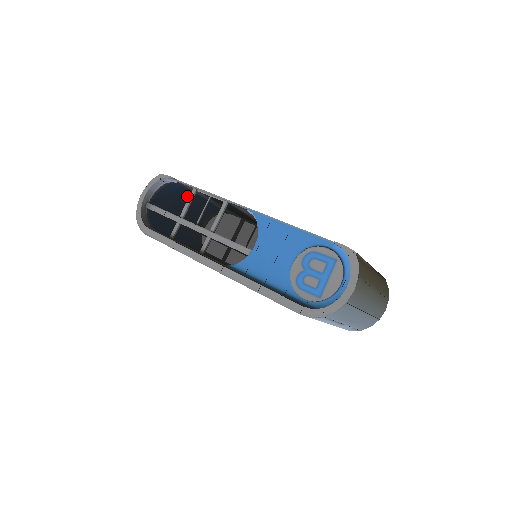
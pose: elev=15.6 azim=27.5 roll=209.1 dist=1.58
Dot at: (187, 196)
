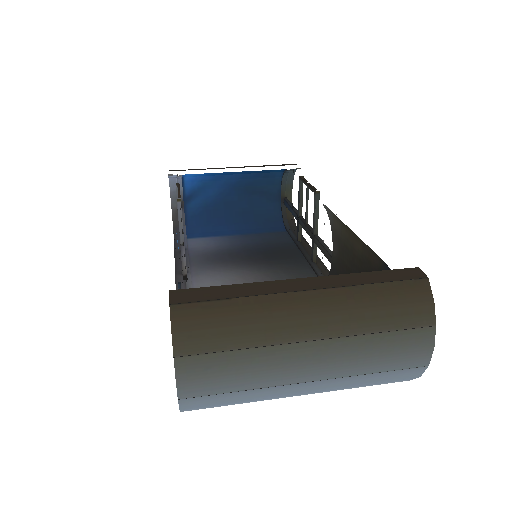
Dot at: occluded
